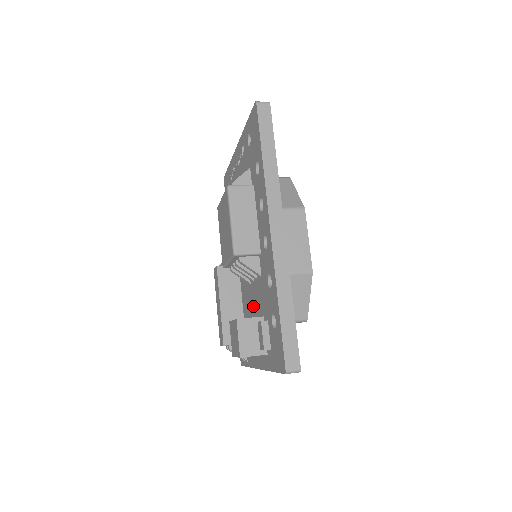
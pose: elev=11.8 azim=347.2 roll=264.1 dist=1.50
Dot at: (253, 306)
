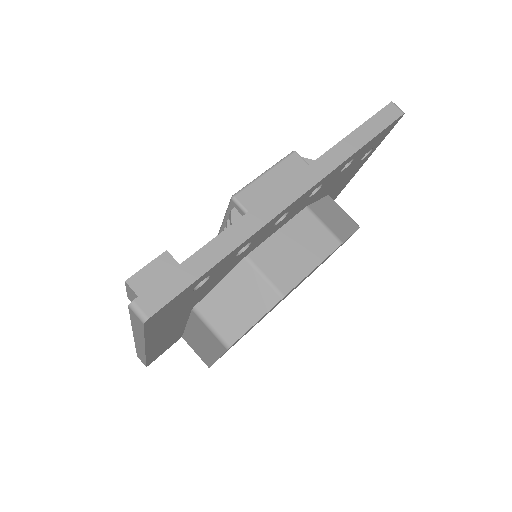
Dot at: occluded
